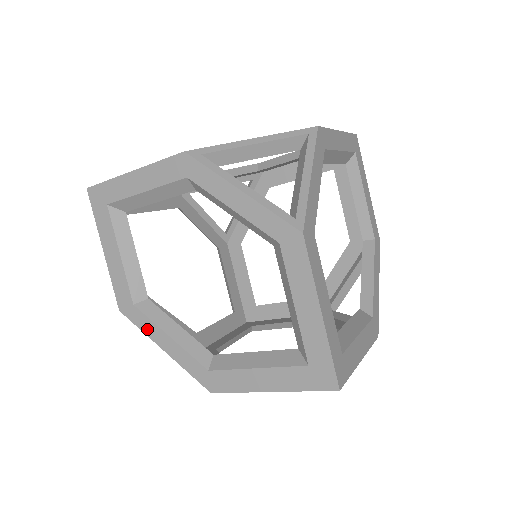
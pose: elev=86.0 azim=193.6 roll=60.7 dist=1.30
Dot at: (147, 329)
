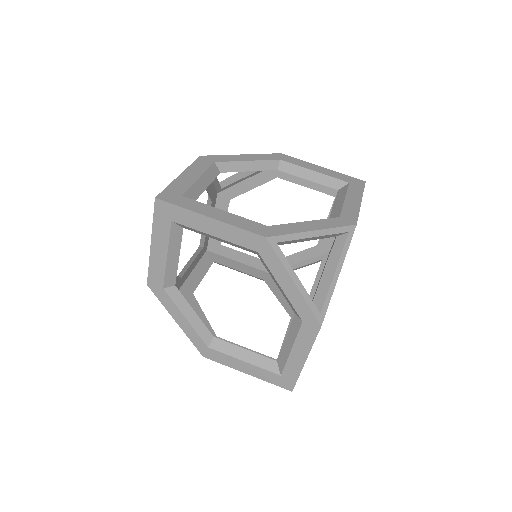
Dot at: (168, 306)
